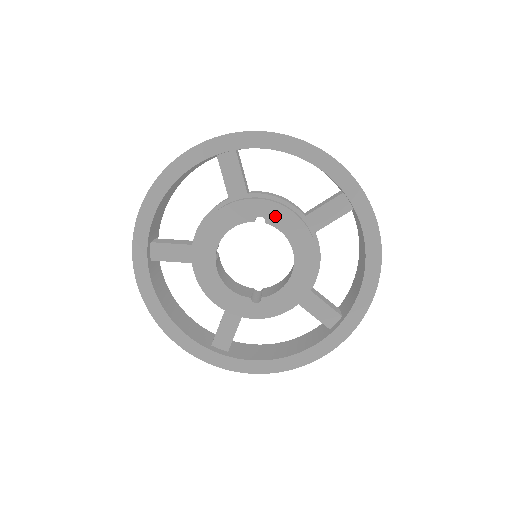
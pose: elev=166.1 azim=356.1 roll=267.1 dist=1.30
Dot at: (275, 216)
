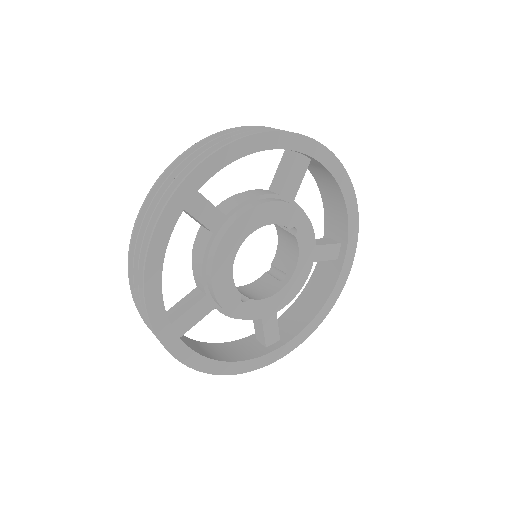
Dot at: (304, 234)
